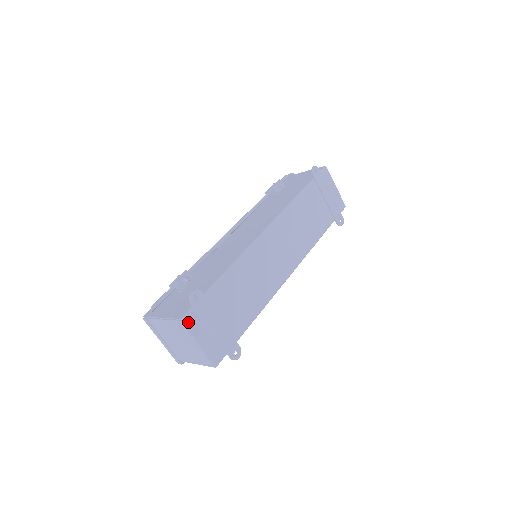
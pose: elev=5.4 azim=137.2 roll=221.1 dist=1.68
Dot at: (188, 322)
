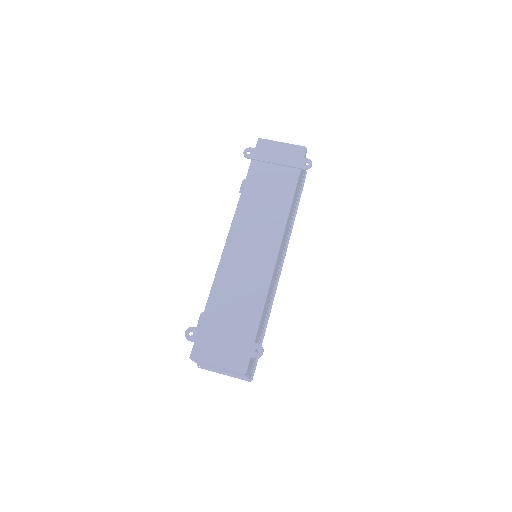
Dot at: (196, 356)
